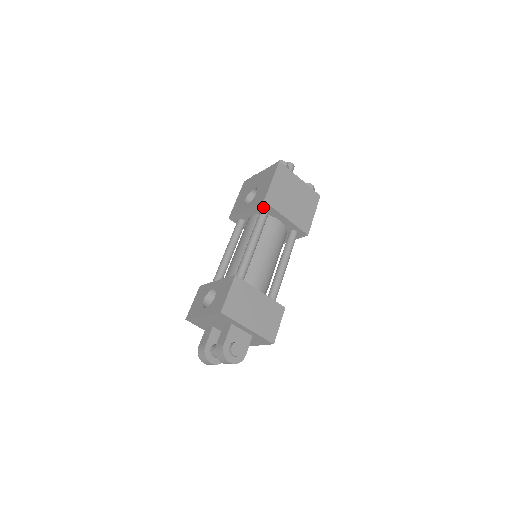
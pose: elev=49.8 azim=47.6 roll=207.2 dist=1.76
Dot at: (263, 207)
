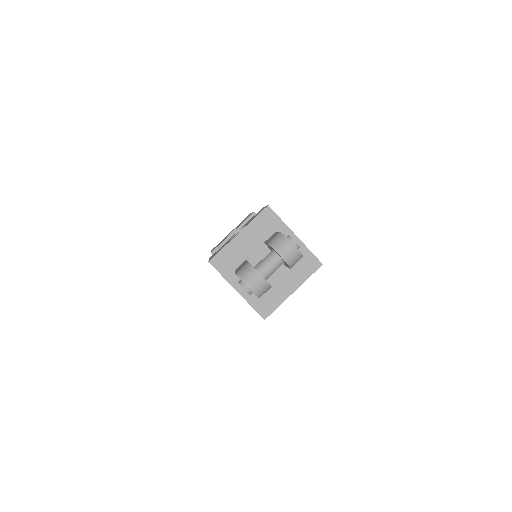
Dot at: occluded
